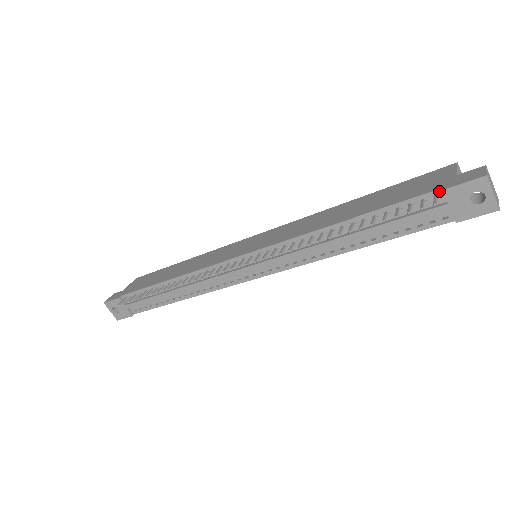
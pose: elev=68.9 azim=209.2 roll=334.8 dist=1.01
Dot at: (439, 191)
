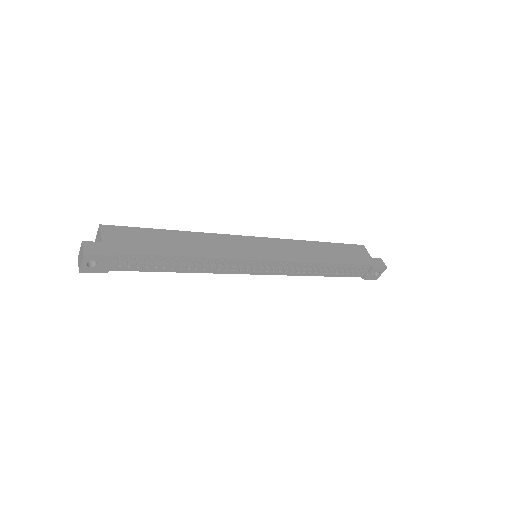
Dot at: (370, 266)
